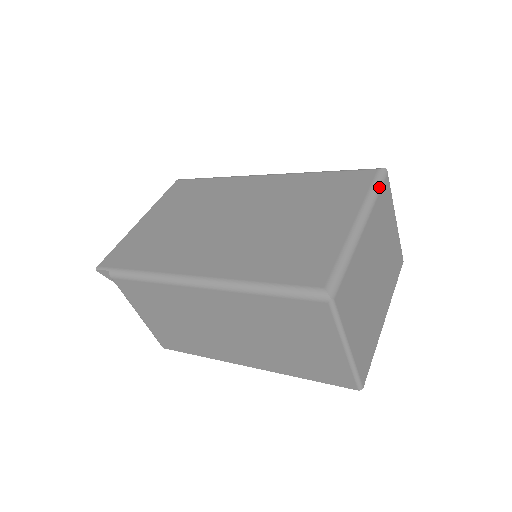
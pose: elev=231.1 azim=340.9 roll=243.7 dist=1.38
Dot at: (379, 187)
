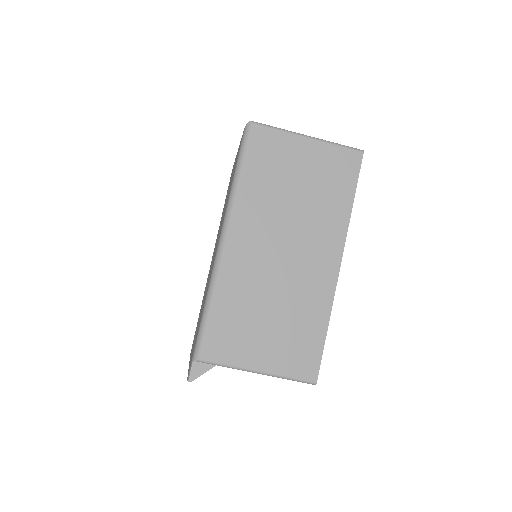
Dot at: occluded
